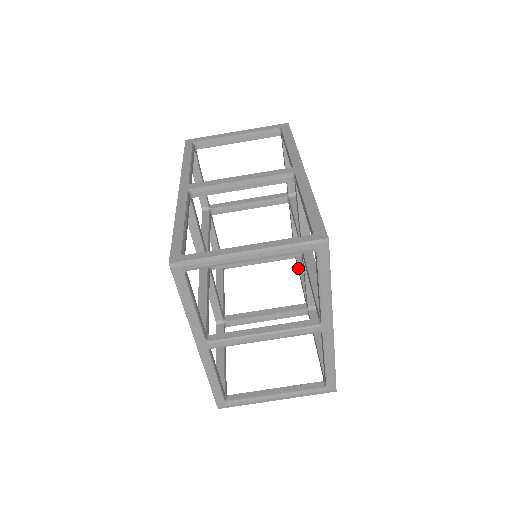
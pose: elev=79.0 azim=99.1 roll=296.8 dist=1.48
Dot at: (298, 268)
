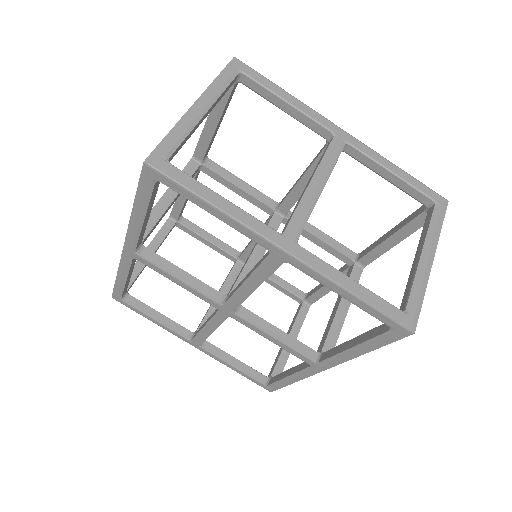
Dot at: (317, 291)
